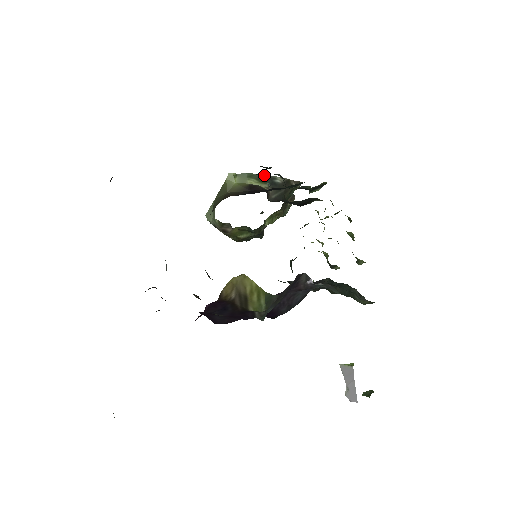
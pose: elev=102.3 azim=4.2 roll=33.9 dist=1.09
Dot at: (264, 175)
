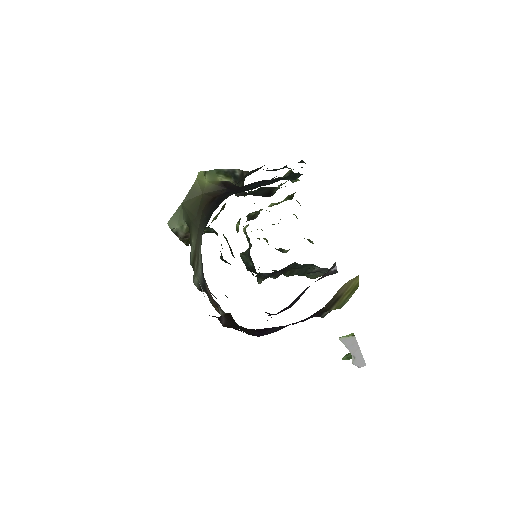
Dot at: (228, 169)
